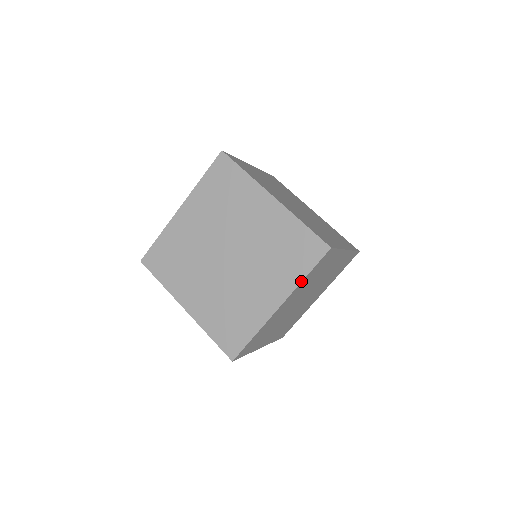
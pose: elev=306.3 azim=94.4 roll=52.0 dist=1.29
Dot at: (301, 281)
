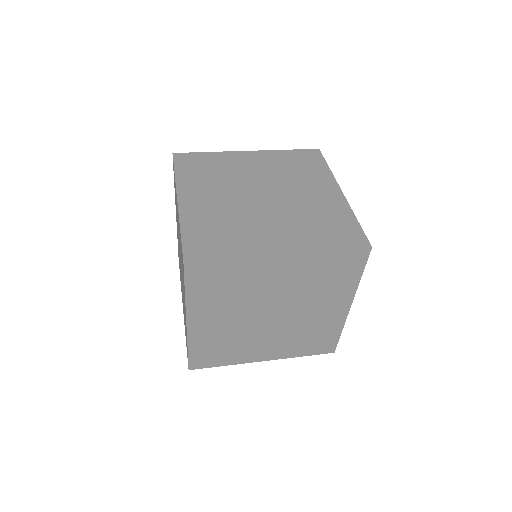
Dot at: occluded
